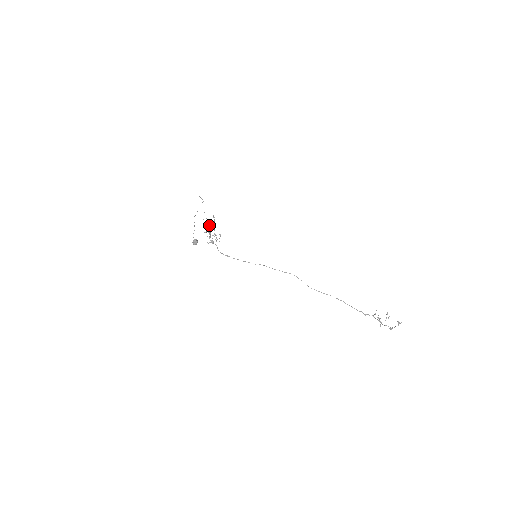
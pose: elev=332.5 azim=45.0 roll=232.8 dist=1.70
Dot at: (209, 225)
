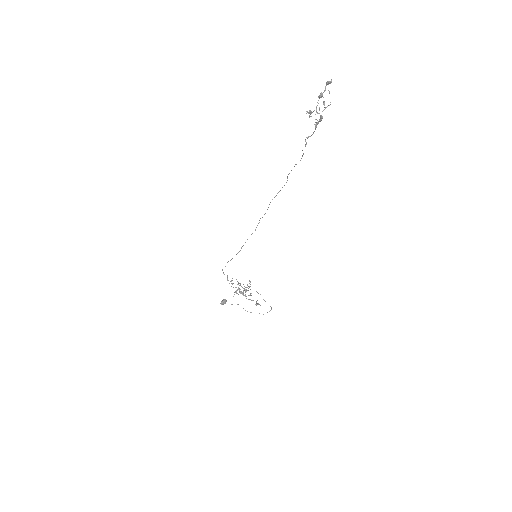
Dot at: occluded
